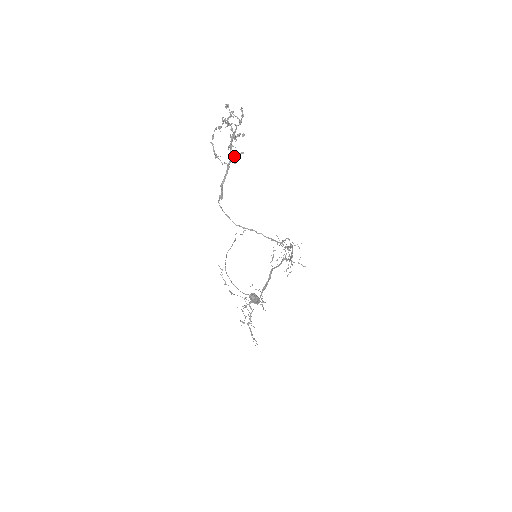
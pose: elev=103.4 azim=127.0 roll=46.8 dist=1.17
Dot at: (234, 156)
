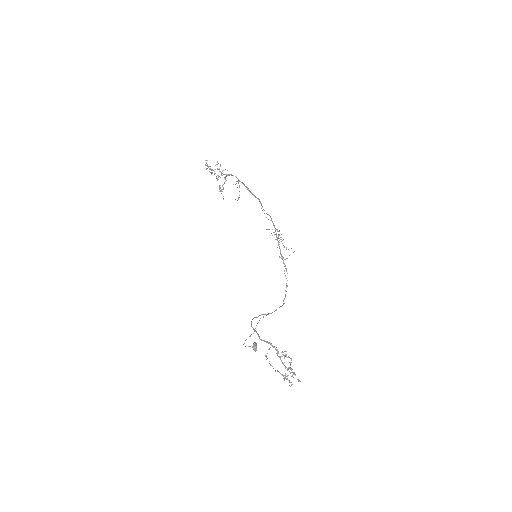
Dot at: occluded
